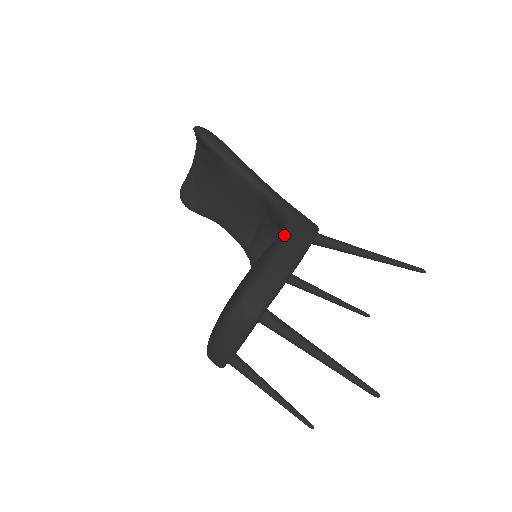
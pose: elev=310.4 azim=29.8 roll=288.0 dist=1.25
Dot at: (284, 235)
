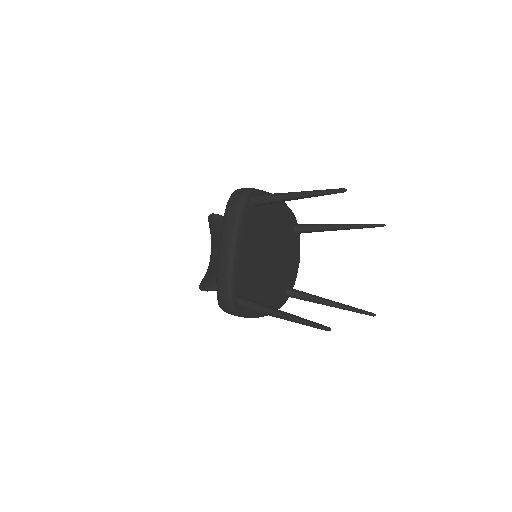
Dot at: occluded
